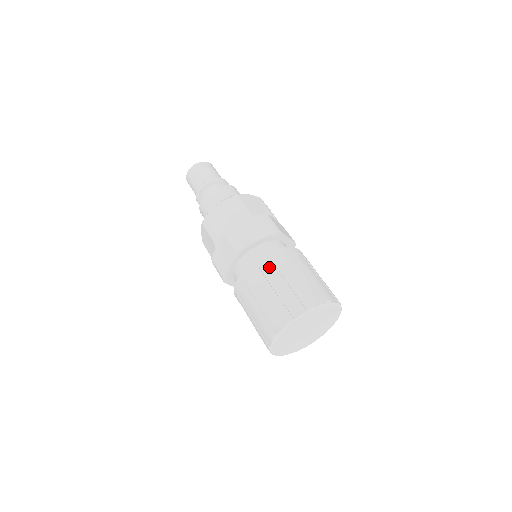
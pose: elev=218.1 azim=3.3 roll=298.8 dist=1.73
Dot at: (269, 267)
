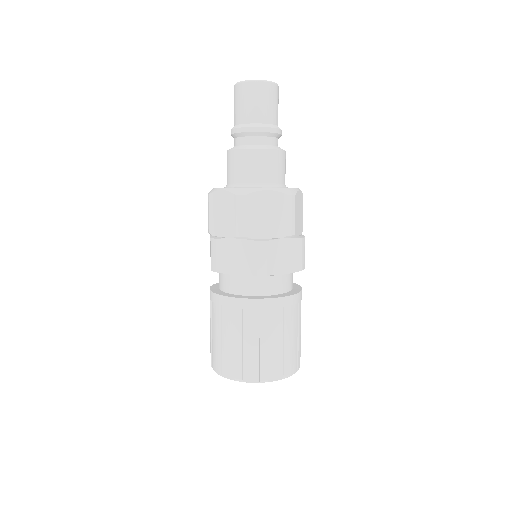
Dot at: (229, 313)
